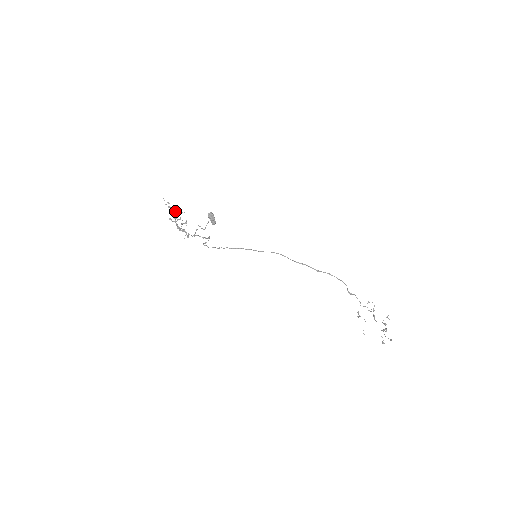
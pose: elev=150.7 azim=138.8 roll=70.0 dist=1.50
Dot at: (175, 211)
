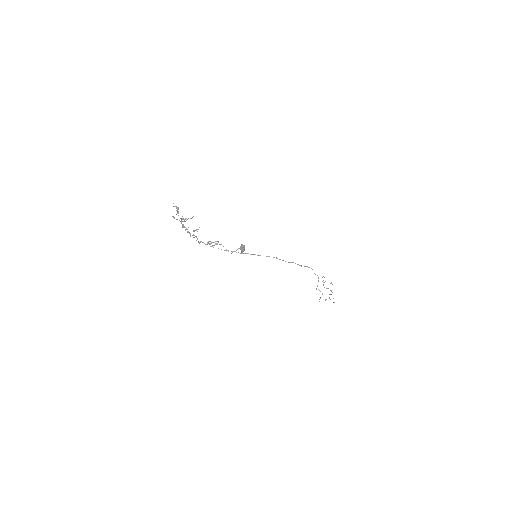
Dot at: occluded
